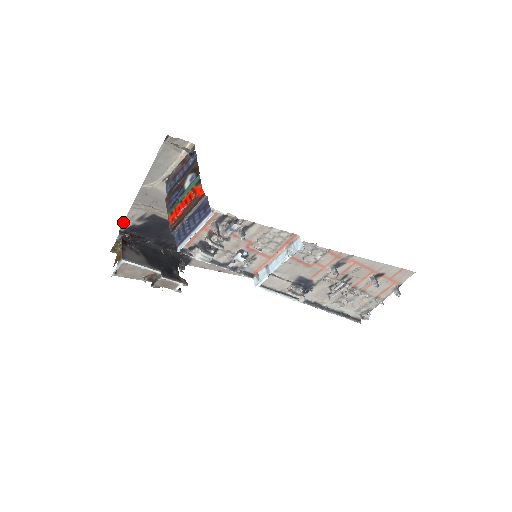
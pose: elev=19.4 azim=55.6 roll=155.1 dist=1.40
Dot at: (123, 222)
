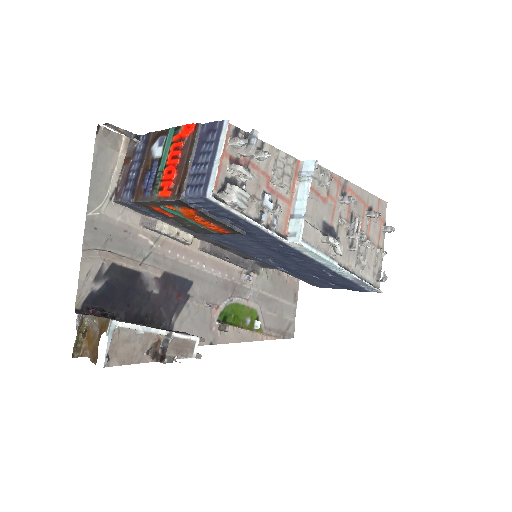
Dot at: occluded
